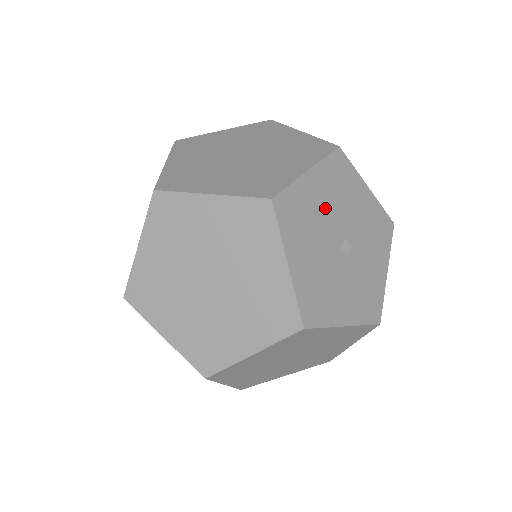
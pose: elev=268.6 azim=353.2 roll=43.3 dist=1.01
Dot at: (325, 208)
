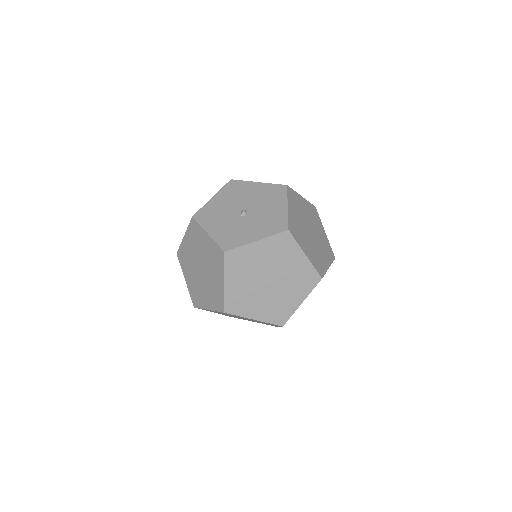
Dot at: (251, 196)
